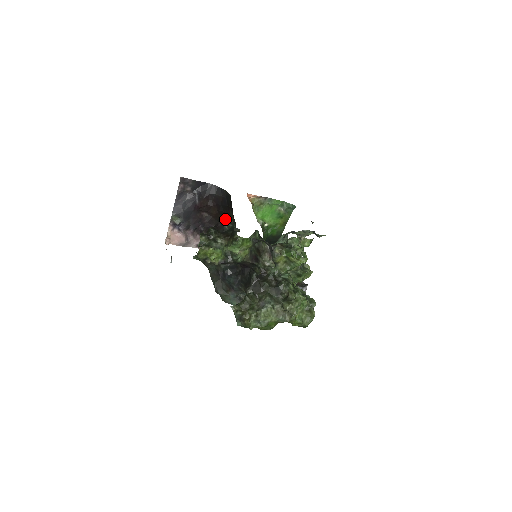
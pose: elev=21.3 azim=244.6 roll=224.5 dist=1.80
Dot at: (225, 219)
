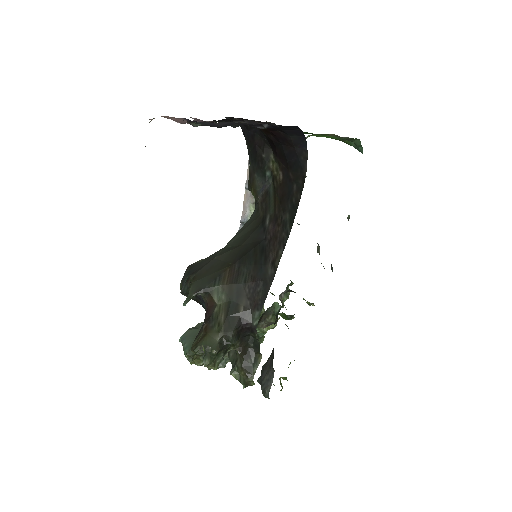
Dot at: (268, 139)
